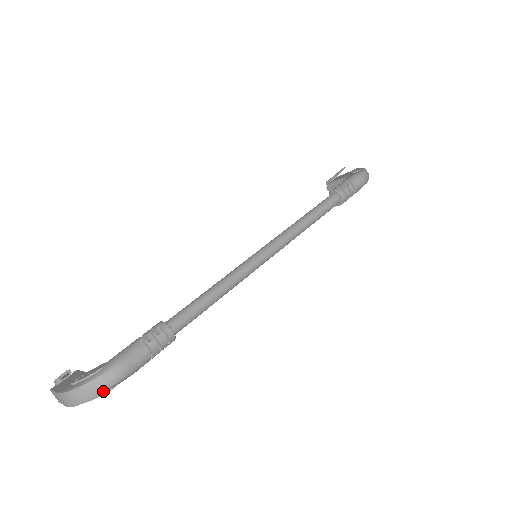
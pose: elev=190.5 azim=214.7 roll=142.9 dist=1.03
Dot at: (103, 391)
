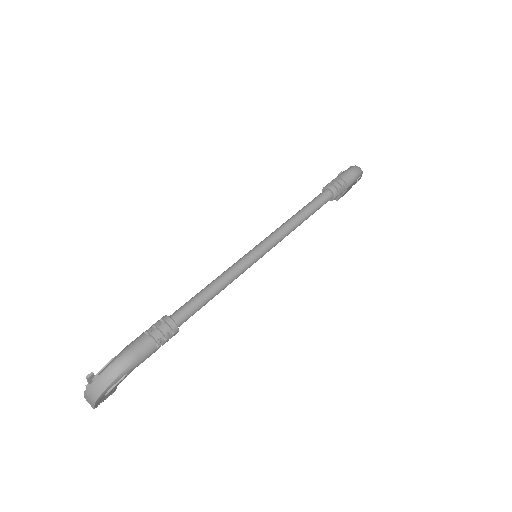
Dot at: (115, 378)
